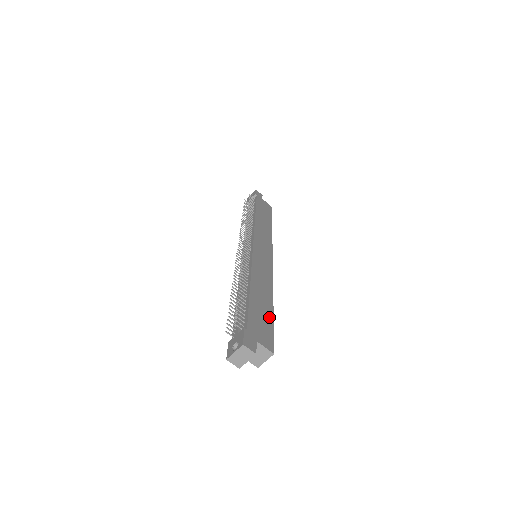
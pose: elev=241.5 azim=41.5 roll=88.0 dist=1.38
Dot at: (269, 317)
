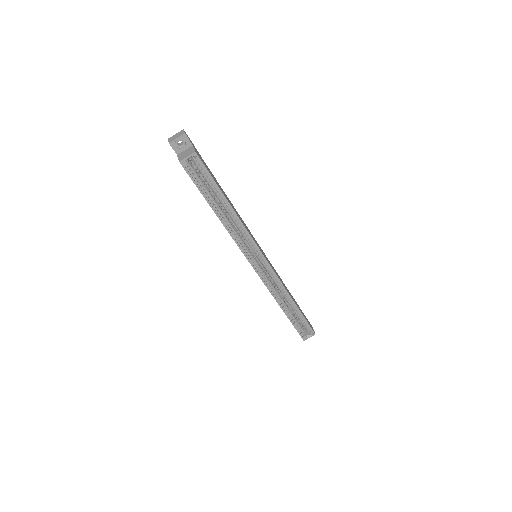
Dot at: (217, 184)
